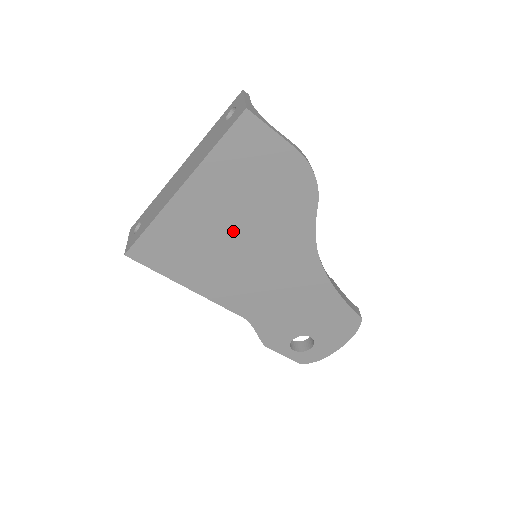
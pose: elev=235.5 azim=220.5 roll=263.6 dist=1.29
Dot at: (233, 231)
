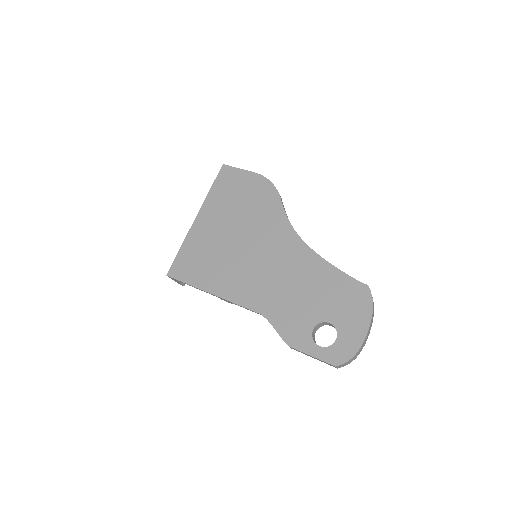
Dot at: (232, 235)
